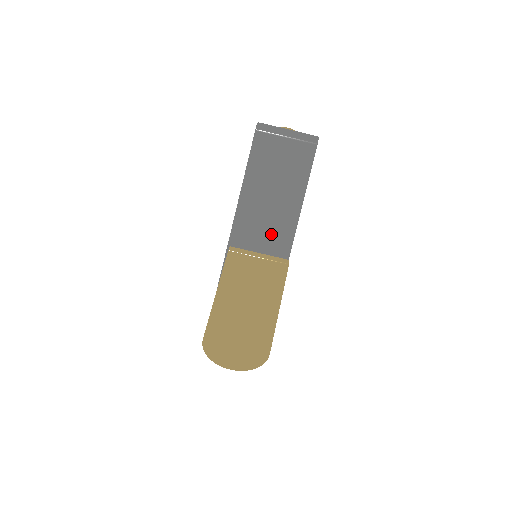
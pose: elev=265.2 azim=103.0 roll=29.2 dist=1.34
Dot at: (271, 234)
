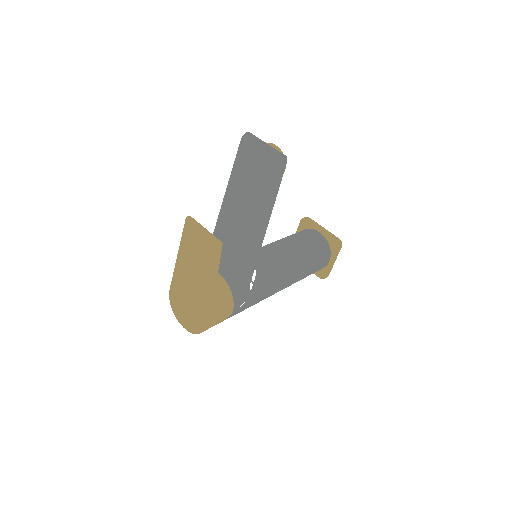
Dot at: (242, 228)
